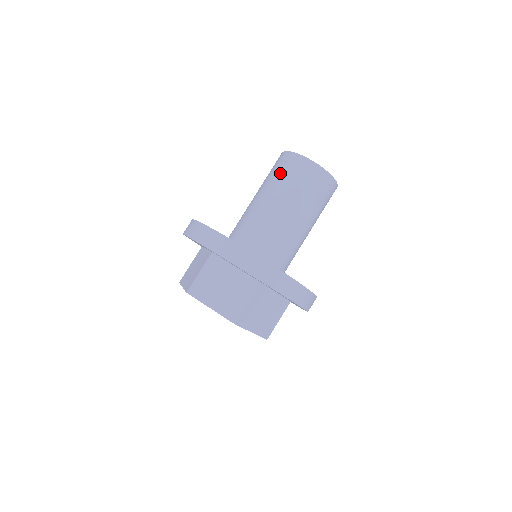
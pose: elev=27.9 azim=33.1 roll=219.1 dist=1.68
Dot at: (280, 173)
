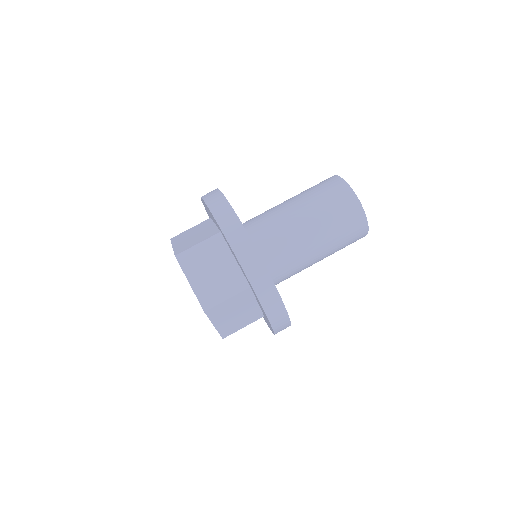
Dot at: (342, 226)
